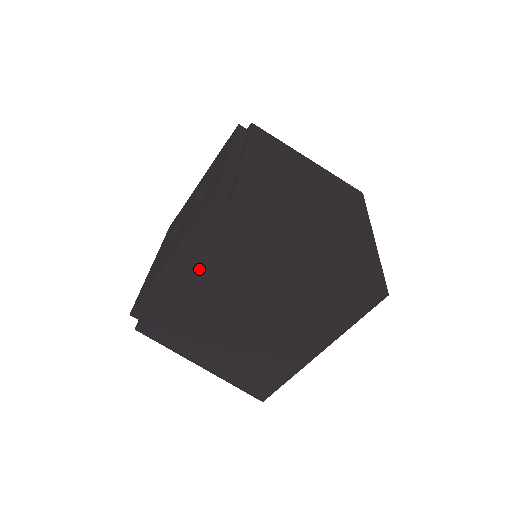
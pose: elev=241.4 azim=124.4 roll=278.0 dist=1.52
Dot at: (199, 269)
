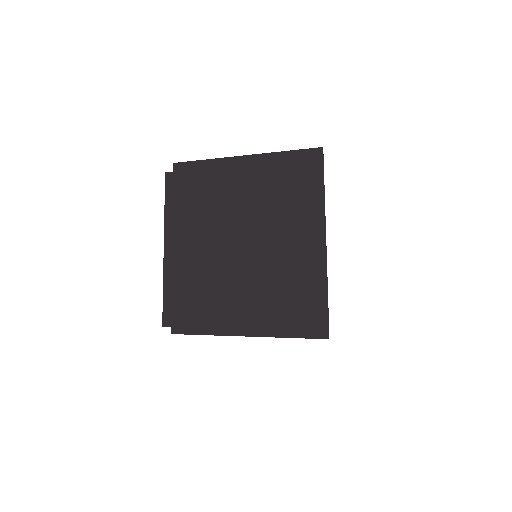
Dot at: occluded
